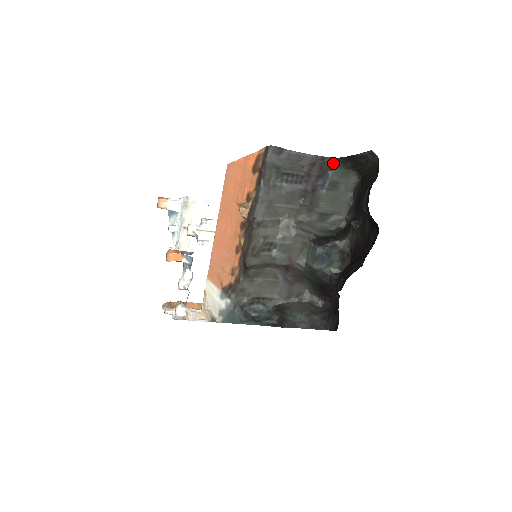
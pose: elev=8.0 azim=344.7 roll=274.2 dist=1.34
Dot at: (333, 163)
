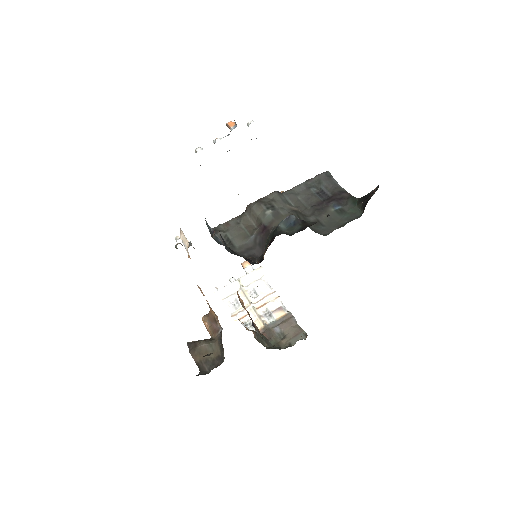
Dot at: (353, 200)
